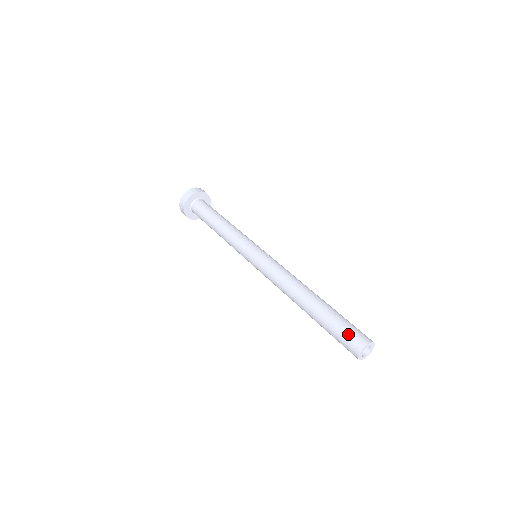
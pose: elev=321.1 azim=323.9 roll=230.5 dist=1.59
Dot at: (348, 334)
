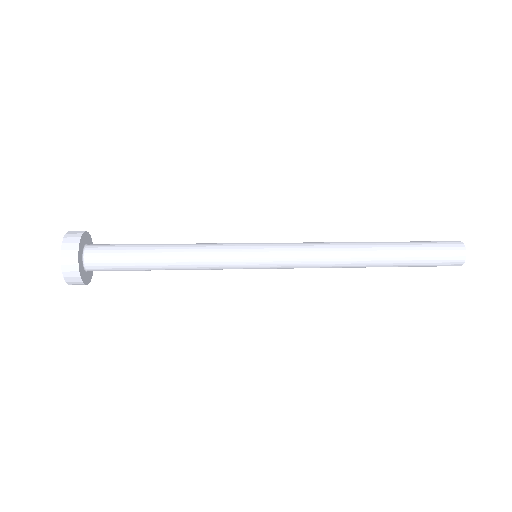
Dot at: (436, 241)
